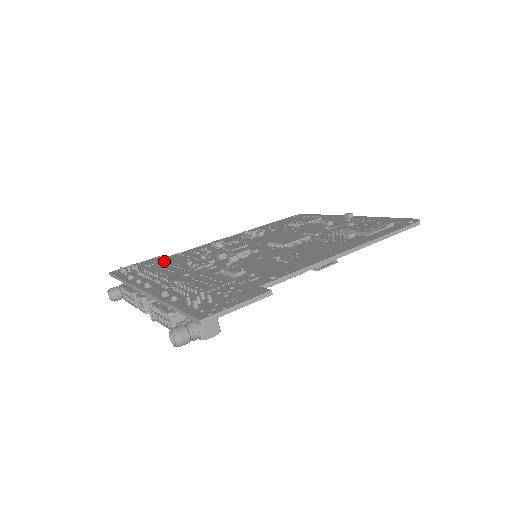
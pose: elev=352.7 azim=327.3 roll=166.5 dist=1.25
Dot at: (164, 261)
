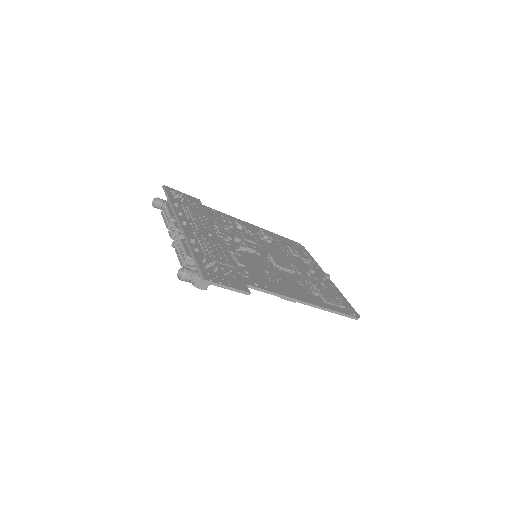
Dot at: (201, 208)
